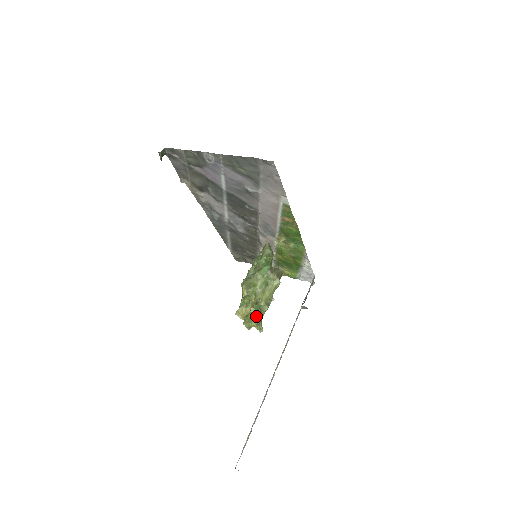
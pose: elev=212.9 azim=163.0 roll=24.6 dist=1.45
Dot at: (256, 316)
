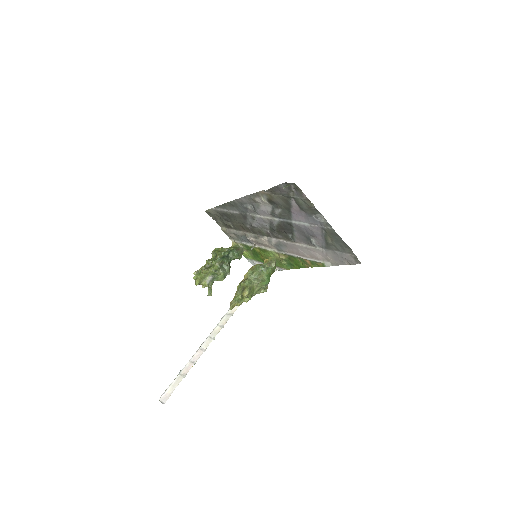
Dot at: (211, 281)
